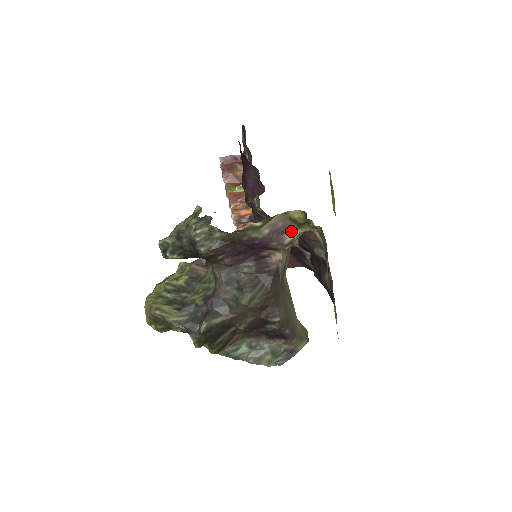
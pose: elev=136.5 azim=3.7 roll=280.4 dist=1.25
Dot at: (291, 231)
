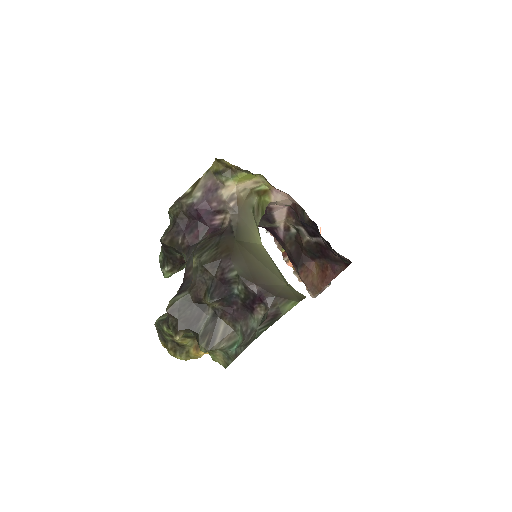
Dot at: (225, 187)
